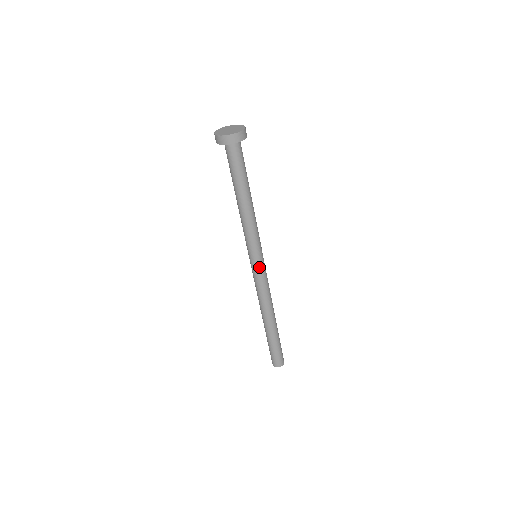
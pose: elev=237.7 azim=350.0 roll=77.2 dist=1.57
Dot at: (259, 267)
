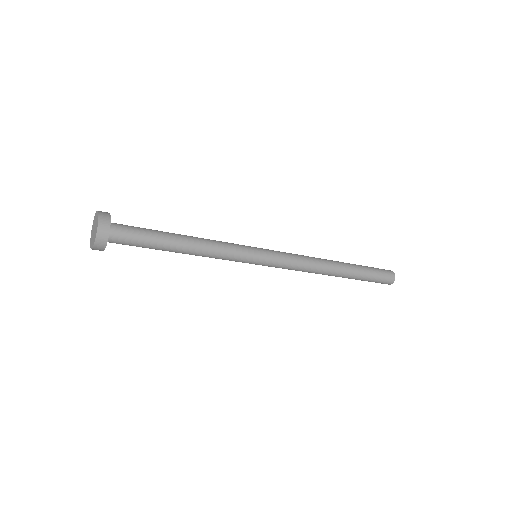
Dot at: (269, 261)
